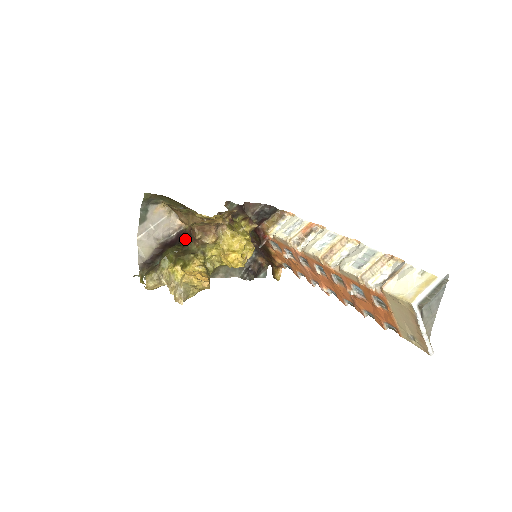
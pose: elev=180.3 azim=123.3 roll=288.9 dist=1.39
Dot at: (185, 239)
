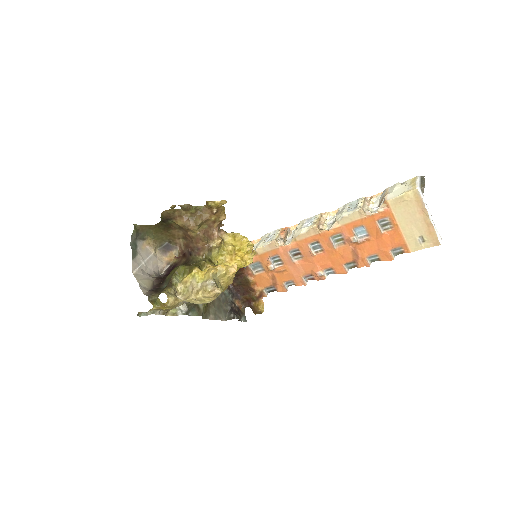
Dot at: (182, 263)
